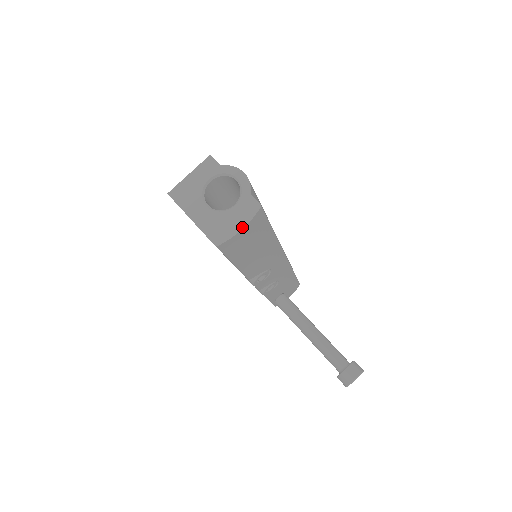
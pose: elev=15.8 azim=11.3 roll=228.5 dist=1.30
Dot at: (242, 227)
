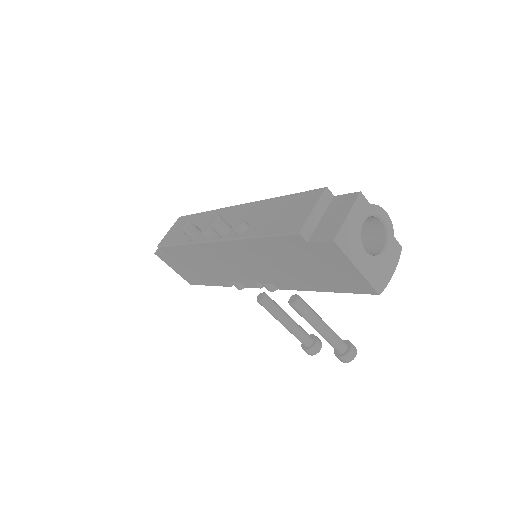
Dot at: (394, 271)
